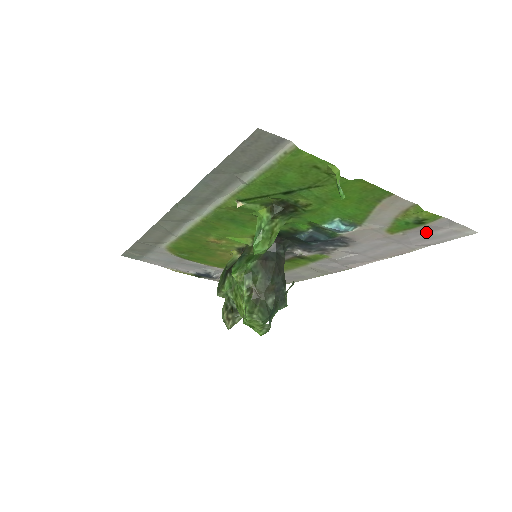
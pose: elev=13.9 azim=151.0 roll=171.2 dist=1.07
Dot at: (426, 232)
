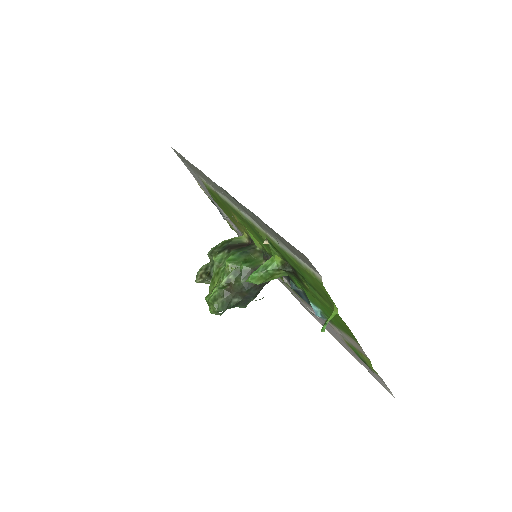
Dot at: (367, 366)
